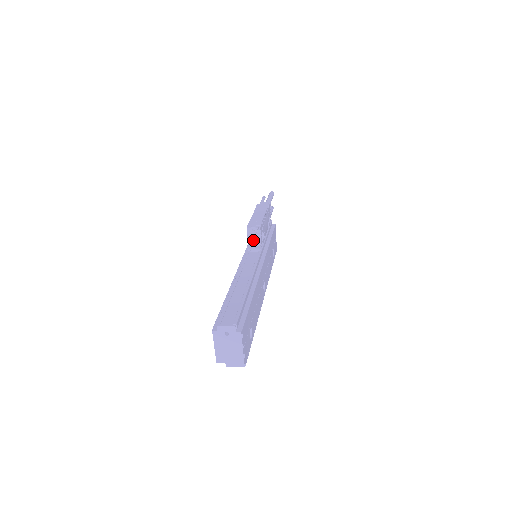
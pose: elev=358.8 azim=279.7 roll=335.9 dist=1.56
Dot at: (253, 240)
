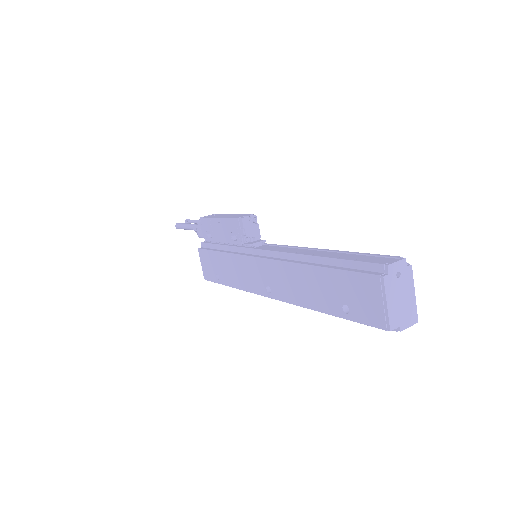
Dot at: (251, 233)
